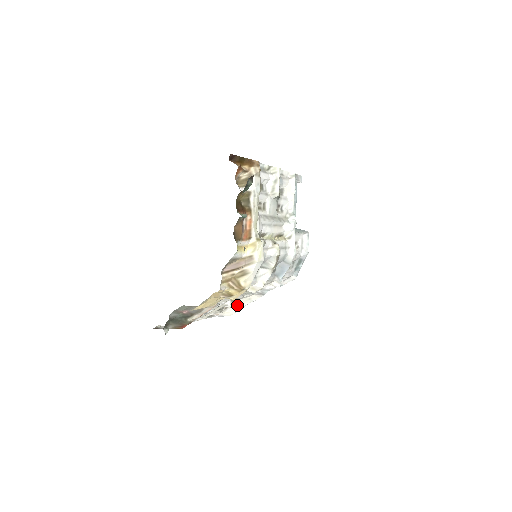
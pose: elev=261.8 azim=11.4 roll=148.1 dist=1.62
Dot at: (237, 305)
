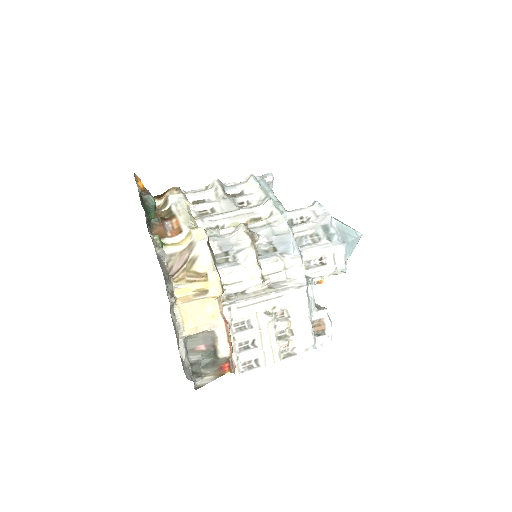
Dot at: (300, 322)
